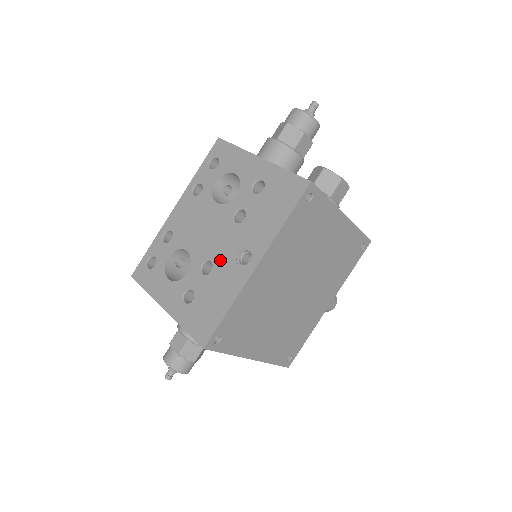
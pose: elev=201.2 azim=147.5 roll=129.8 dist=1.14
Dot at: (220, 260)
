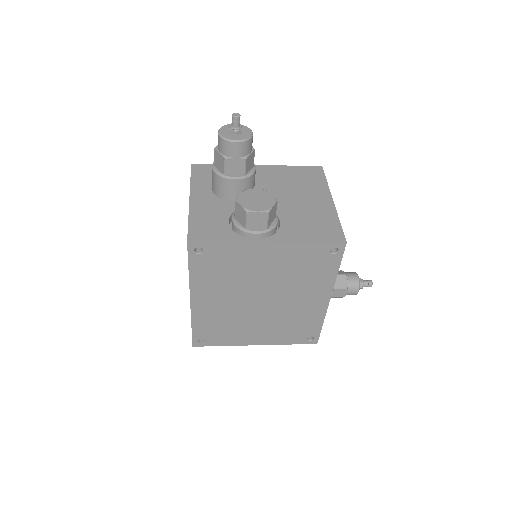
Dot at: occluded
